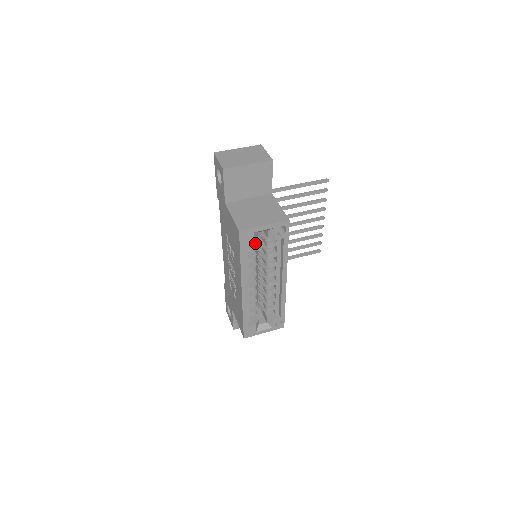
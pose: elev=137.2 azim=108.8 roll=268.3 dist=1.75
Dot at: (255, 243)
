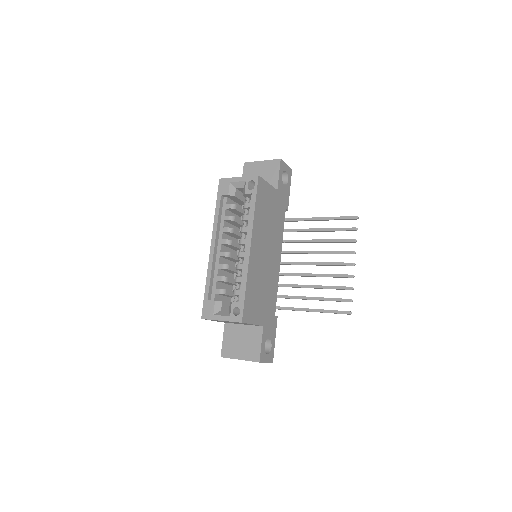
Dot at: (236, 205)
